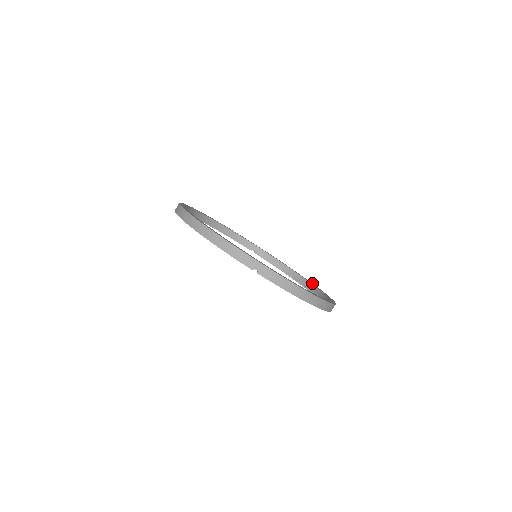
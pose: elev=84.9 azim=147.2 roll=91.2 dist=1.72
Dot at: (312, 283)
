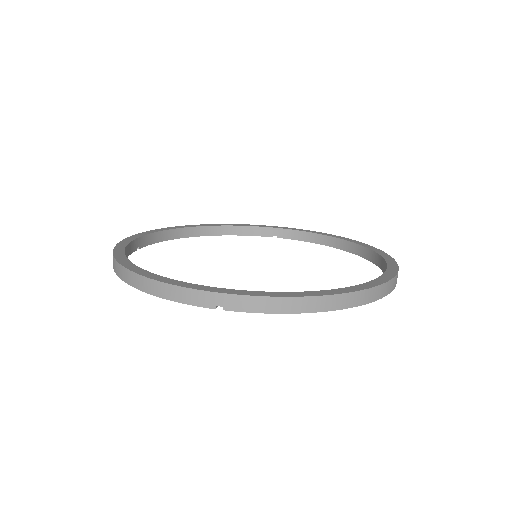
Dot at: (366, 244)
